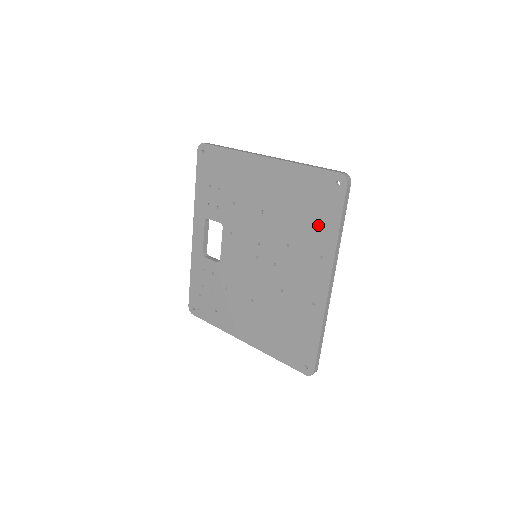
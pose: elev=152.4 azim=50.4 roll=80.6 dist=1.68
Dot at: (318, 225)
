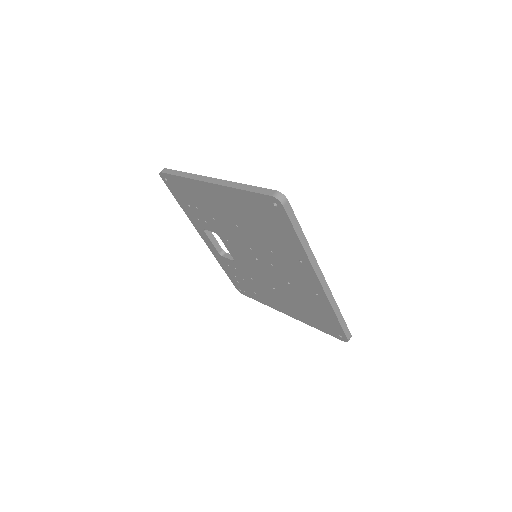
Dot at: (282, 237)
